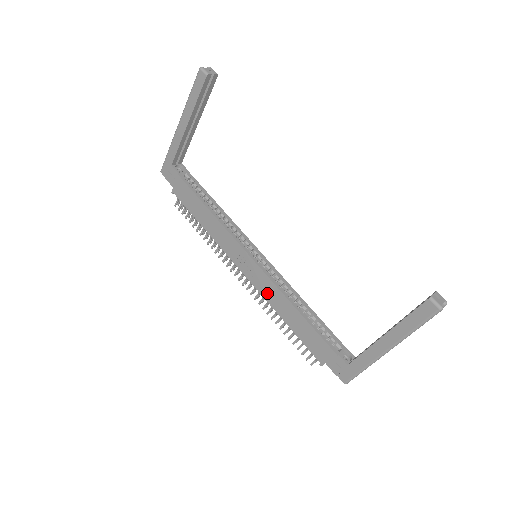
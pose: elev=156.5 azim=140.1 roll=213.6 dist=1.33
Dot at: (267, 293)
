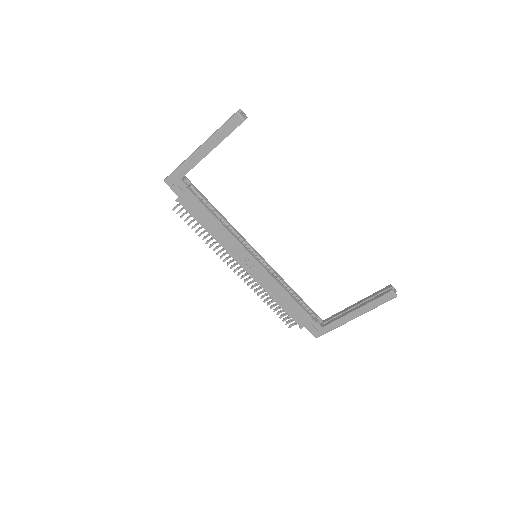
Dot at: (264, 283)
